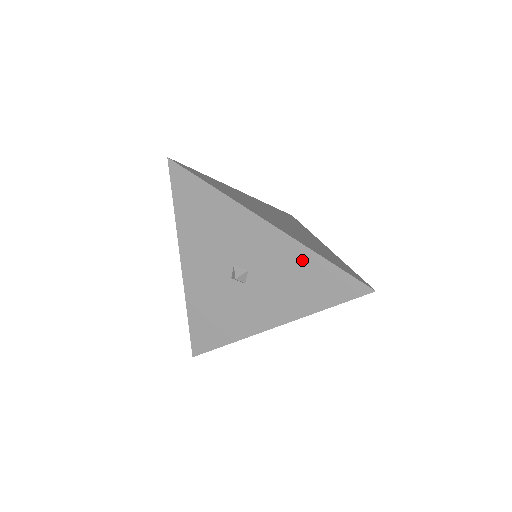
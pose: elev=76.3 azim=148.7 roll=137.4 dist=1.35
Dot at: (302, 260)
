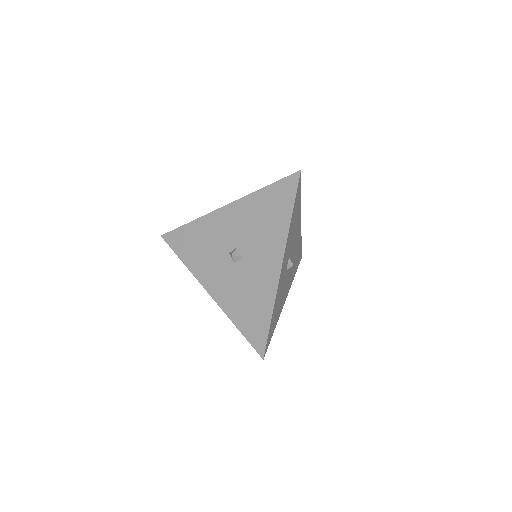
Dot at: (255, 204)
